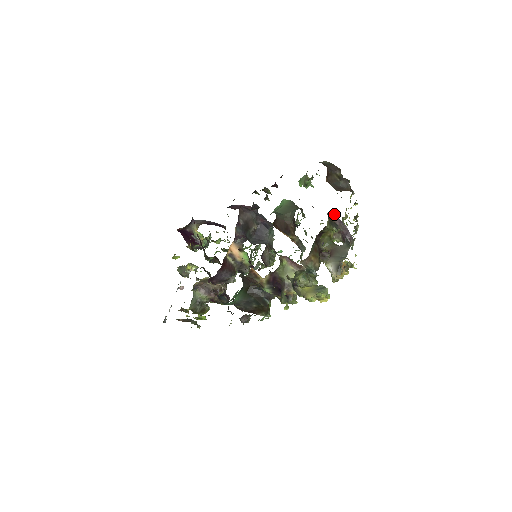
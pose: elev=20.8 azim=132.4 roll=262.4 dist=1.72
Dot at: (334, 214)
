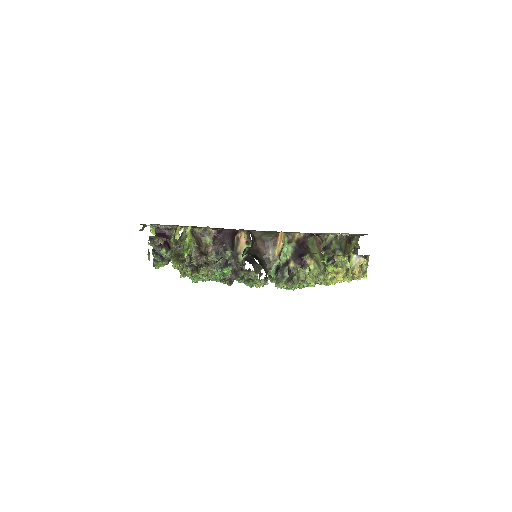
Dot at: occluded
